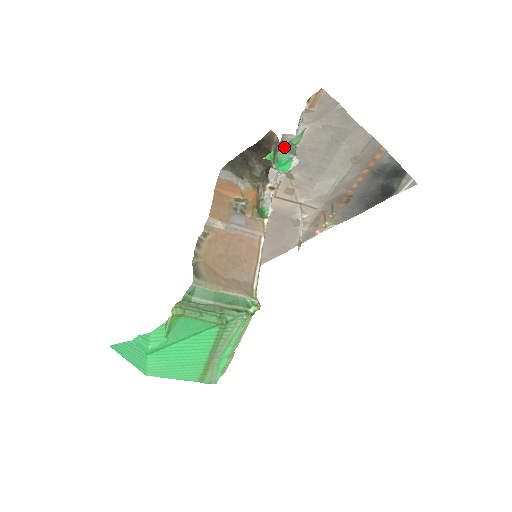
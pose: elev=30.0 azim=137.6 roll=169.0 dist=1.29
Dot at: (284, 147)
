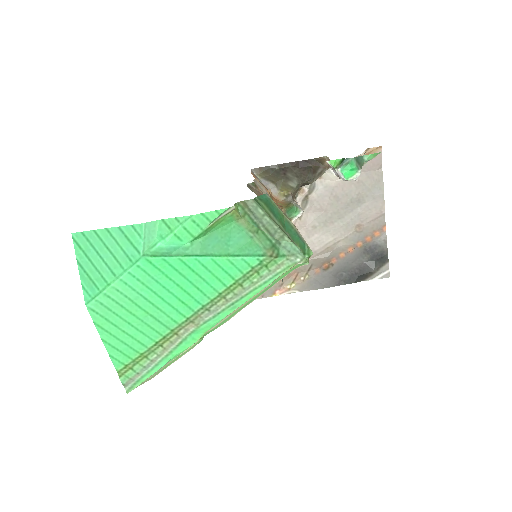
Dot at: (357, 157)
